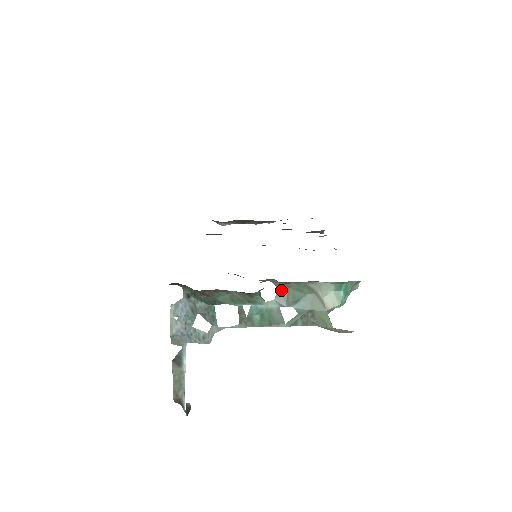
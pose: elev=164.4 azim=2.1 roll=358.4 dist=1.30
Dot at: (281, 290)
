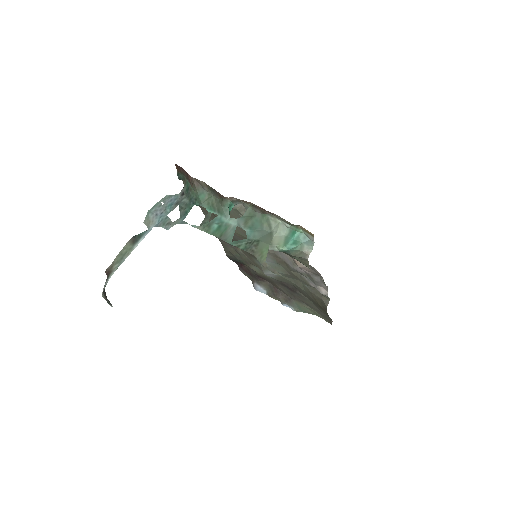
Dot at: (247, 215)
